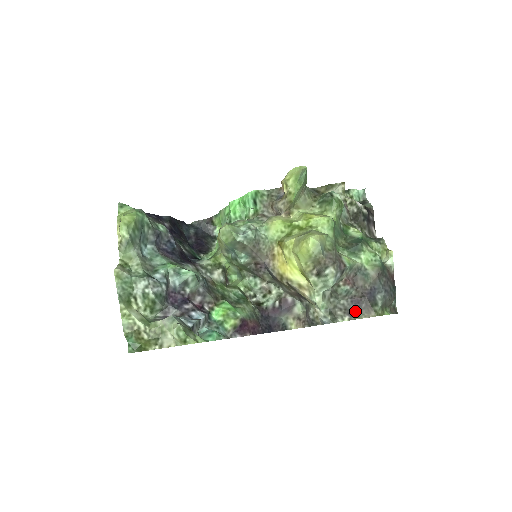
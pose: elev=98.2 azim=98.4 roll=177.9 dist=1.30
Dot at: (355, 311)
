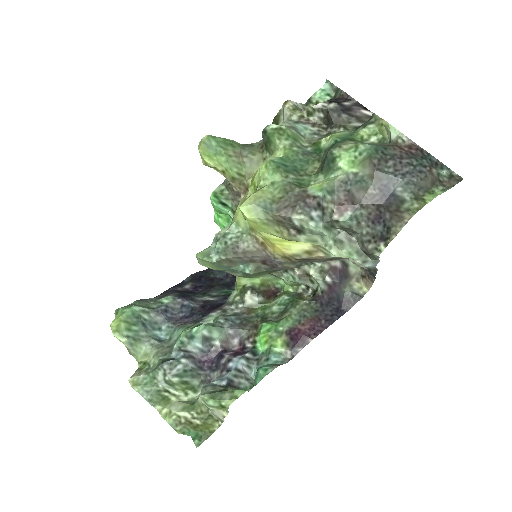
Dot at: (384, 230)
